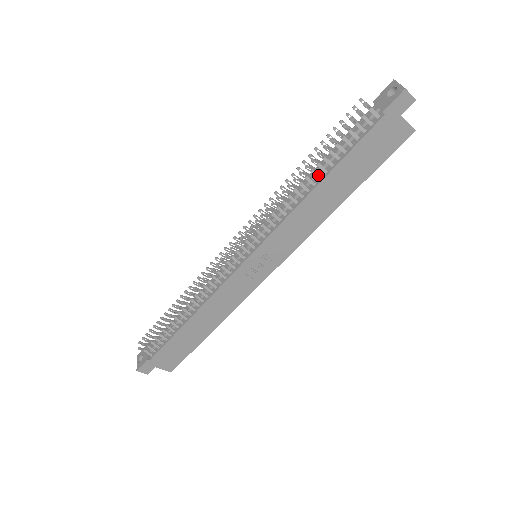
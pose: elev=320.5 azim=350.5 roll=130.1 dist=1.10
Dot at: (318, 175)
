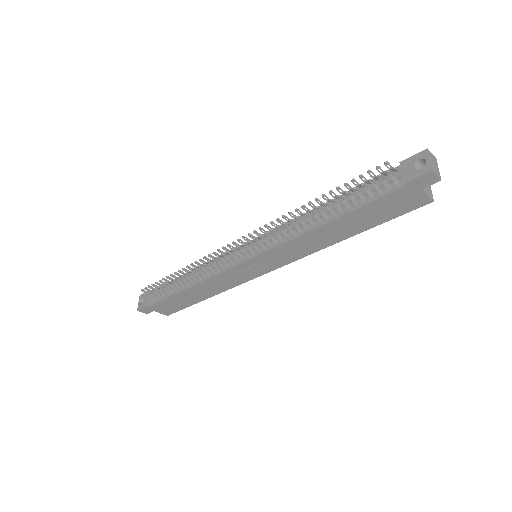
Dot at: (327, 216)
